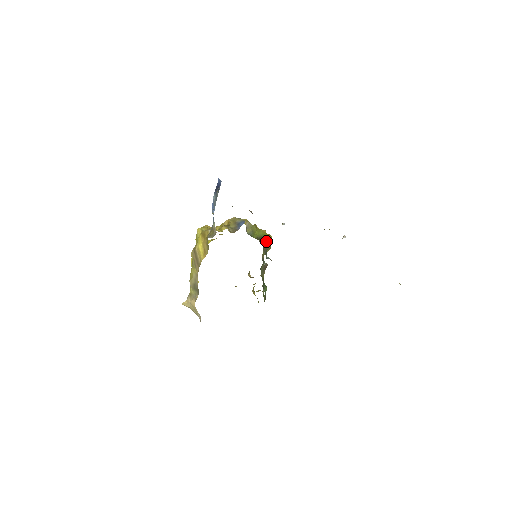
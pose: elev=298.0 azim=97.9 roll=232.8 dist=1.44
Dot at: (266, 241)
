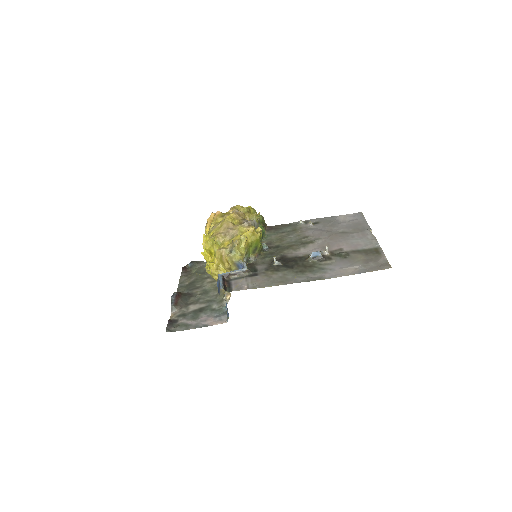
Dot at: (260, 246)
